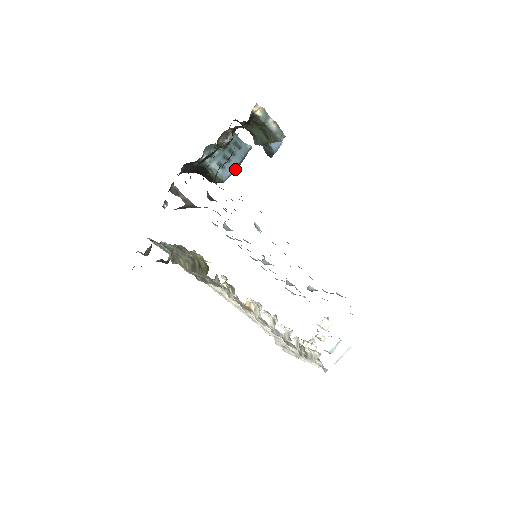
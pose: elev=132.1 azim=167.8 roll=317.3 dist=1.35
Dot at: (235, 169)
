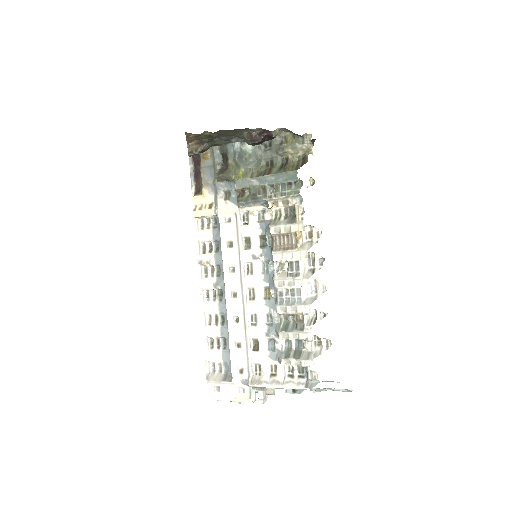
Dot at: occluded
